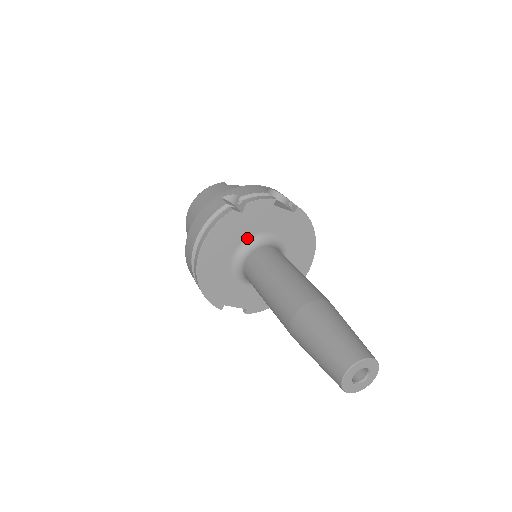
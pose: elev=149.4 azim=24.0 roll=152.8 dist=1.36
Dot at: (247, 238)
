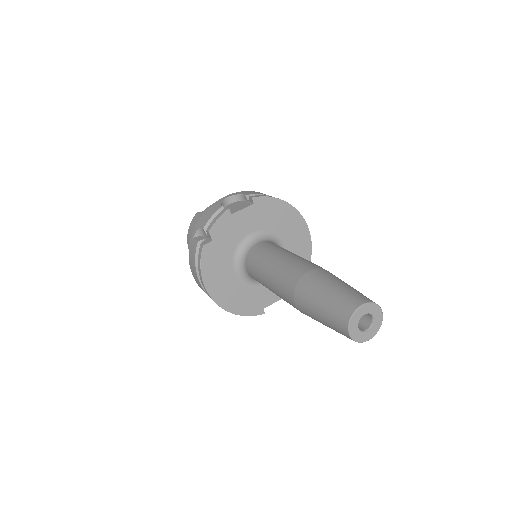
Dot at: (234, 253)
